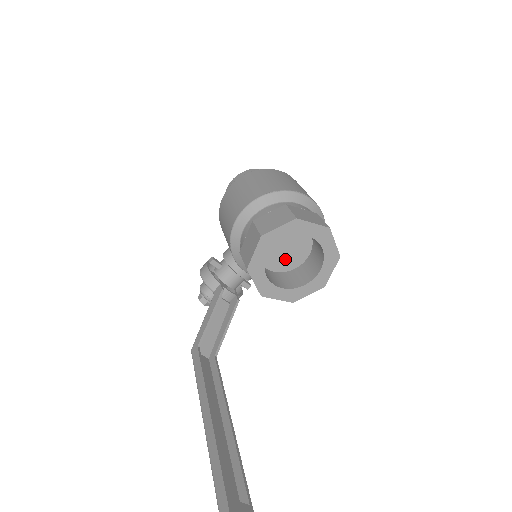
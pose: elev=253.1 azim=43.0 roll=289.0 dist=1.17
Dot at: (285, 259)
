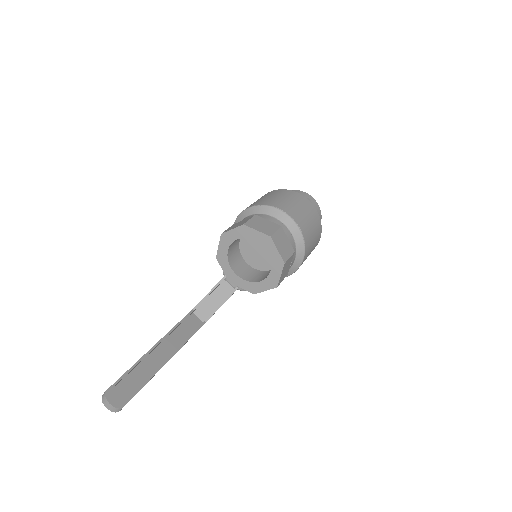
Dot at: (262, 260)
